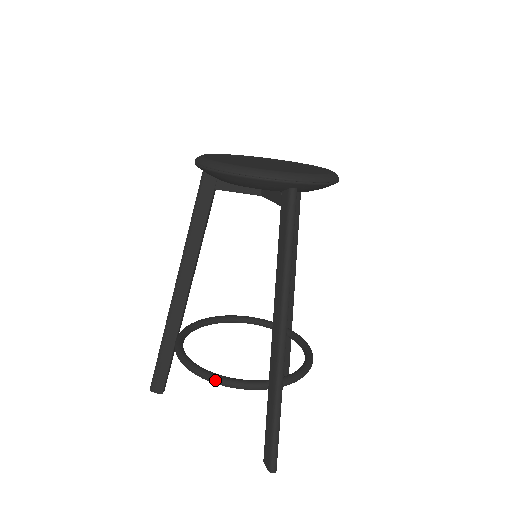
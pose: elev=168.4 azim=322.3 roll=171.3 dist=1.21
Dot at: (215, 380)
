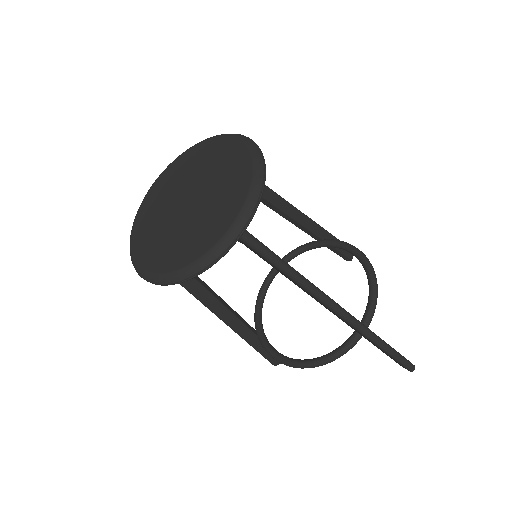
Dot at: (320, 365)
